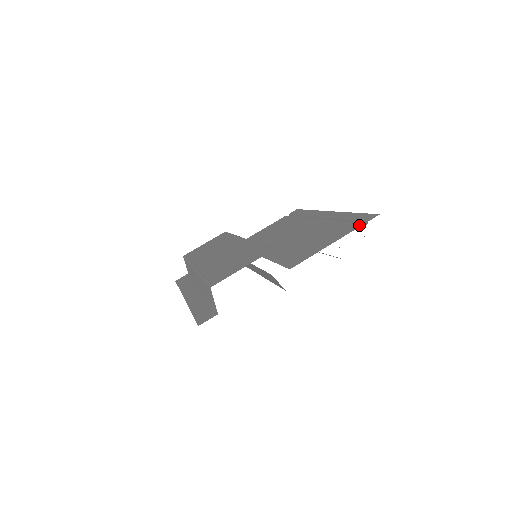
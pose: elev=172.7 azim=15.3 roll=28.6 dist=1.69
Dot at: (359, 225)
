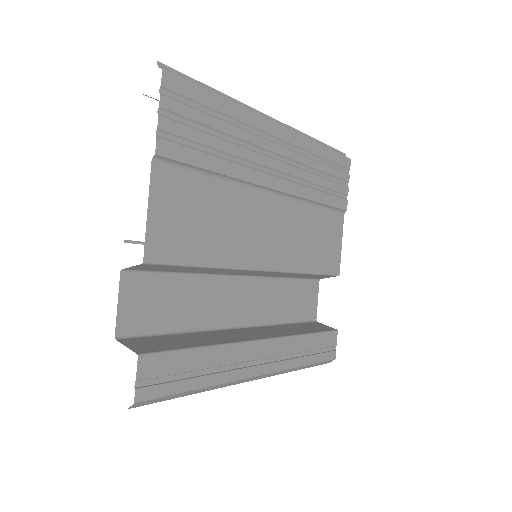
Dot at: occluded
